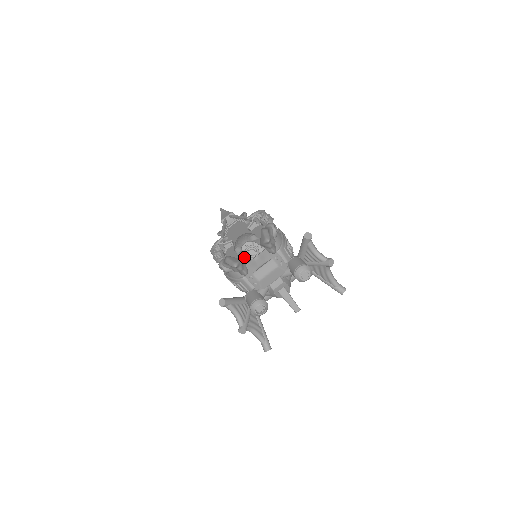
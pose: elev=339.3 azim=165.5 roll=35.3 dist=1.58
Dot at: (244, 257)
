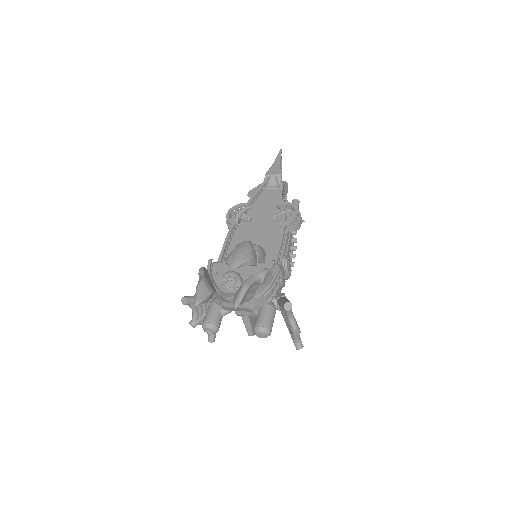
Dot at: (222, 283)
